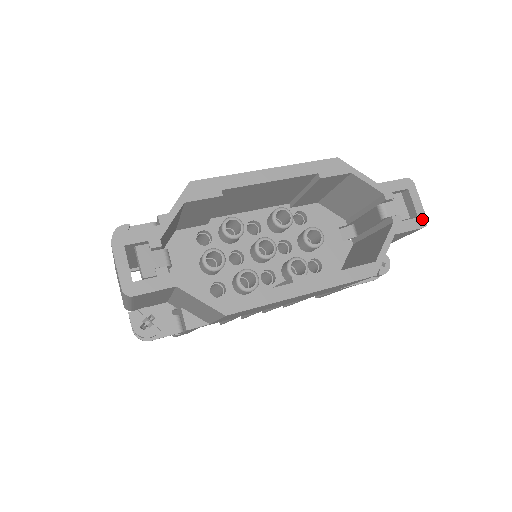
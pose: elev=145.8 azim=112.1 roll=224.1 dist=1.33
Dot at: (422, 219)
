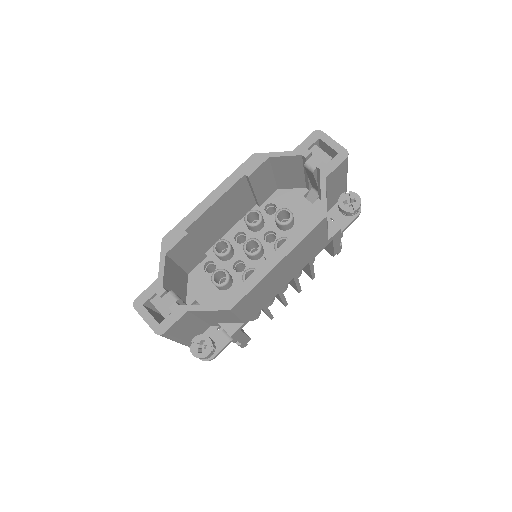
Dot at: (342, 152)
